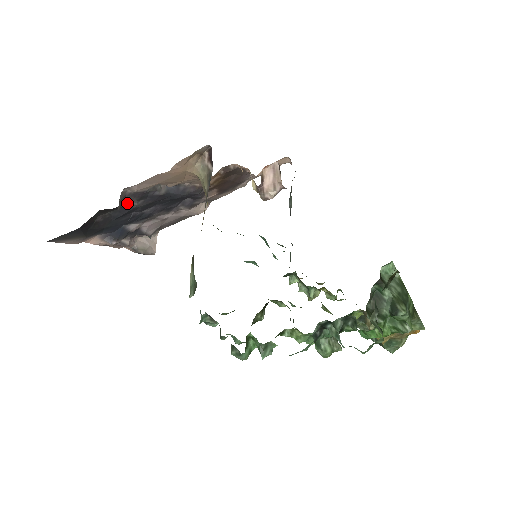
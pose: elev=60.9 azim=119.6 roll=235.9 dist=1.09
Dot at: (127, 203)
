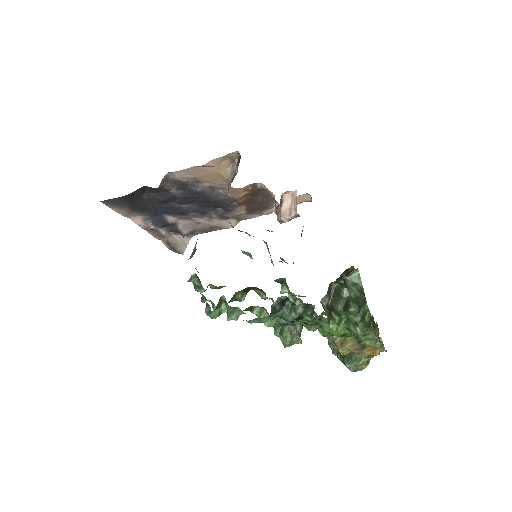
Dot at: (168, 187)
